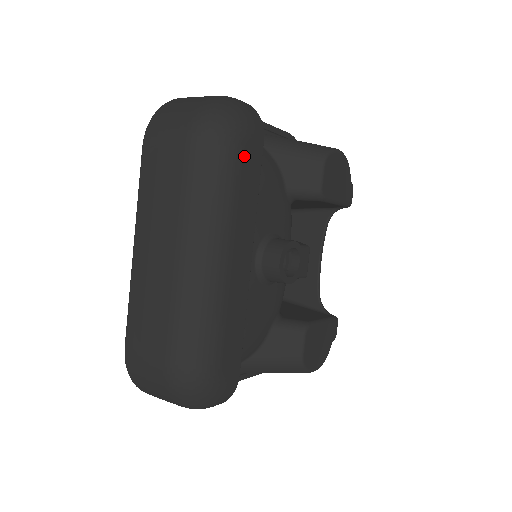
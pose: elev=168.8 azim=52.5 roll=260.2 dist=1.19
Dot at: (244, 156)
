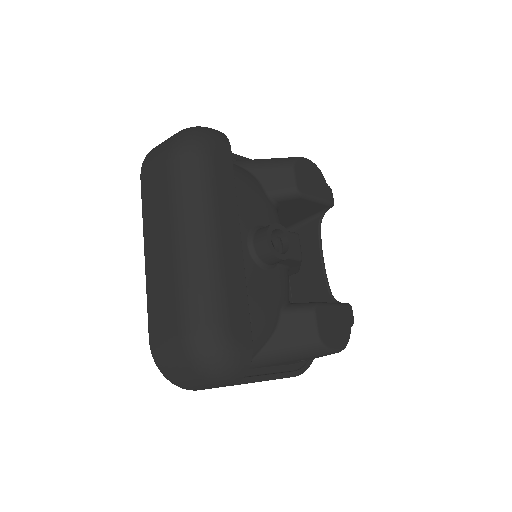
Dot at: (215, 158)
